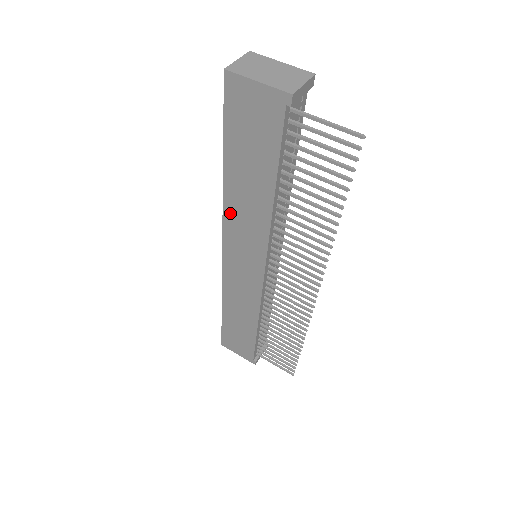
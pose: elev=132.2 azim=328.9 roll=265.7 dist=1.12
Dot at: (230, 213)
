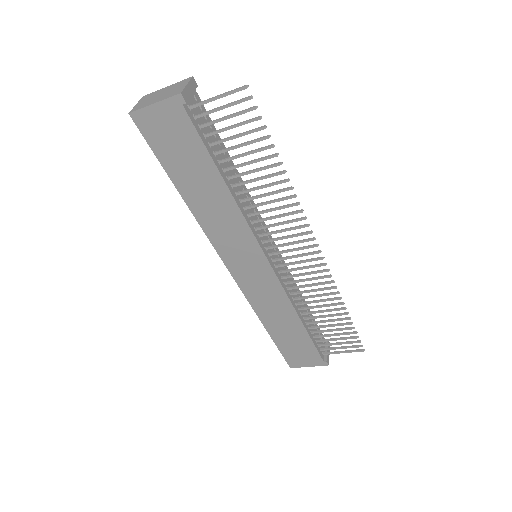
Dot at: (209, 228)
